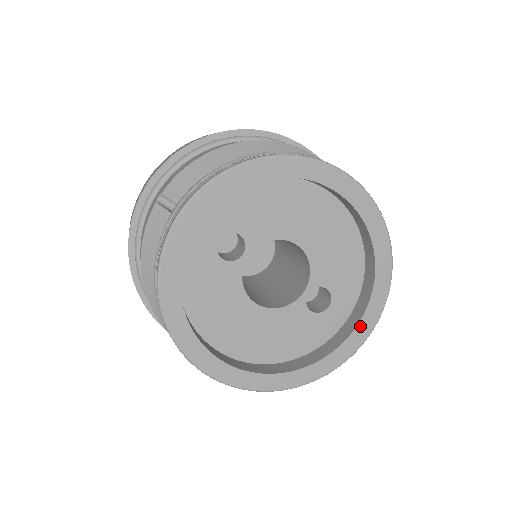
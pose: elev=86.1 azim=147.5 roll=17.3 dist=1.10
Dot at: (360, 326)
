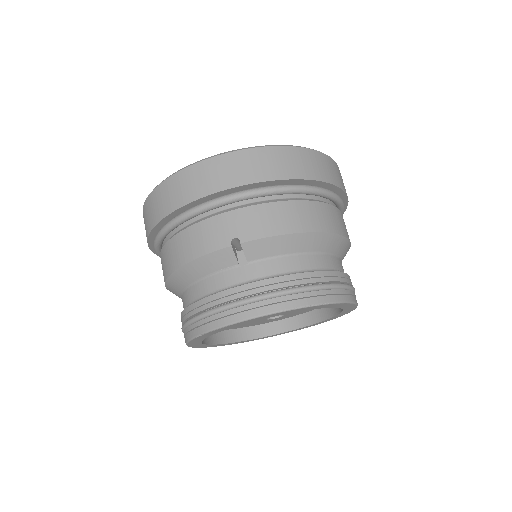
Dot at: occluded
